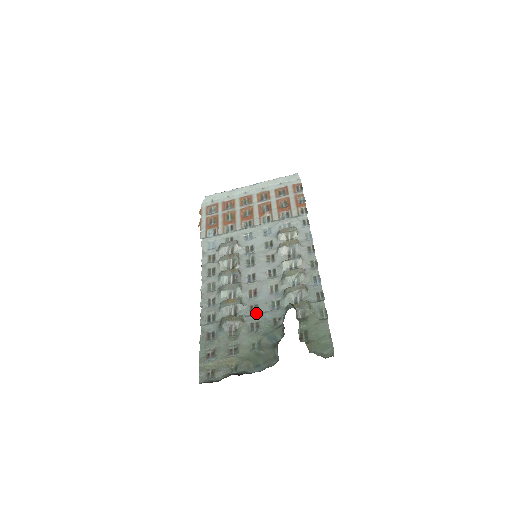
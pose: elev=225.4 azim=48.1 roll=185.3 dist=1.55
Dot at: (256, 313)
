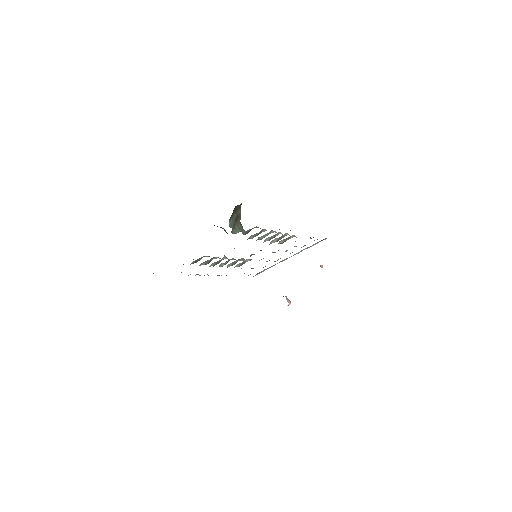
Dot at: occluded
